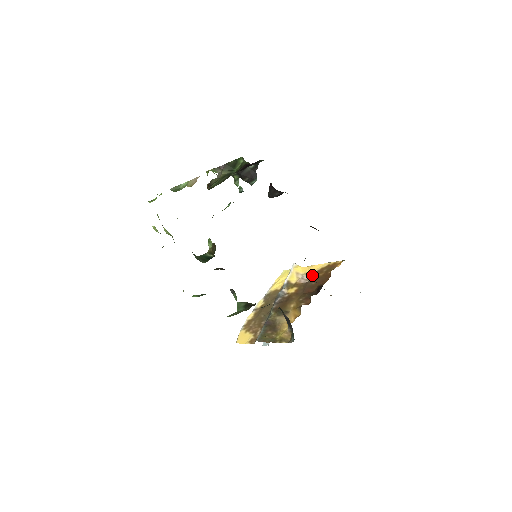
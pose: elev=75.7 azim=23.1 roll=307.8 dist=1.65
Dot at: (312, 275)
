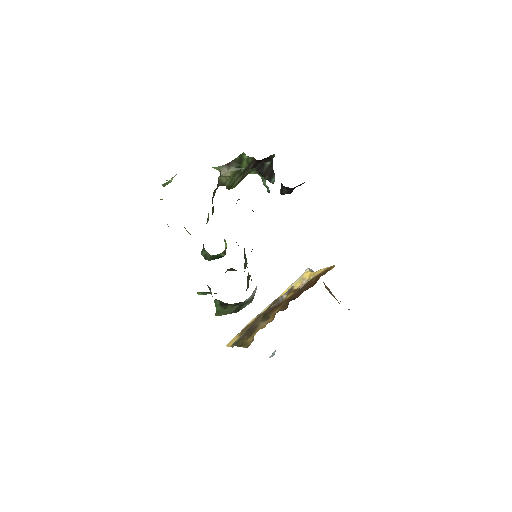
Dot at: occluded
